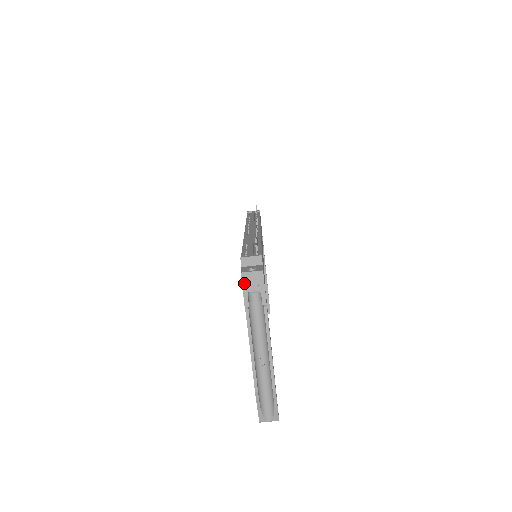
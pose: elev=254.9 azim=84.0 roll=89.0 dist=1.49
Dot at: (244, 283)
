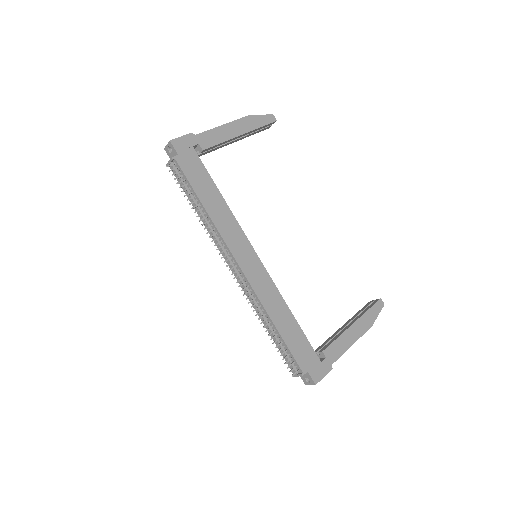
Dot at: occluded
